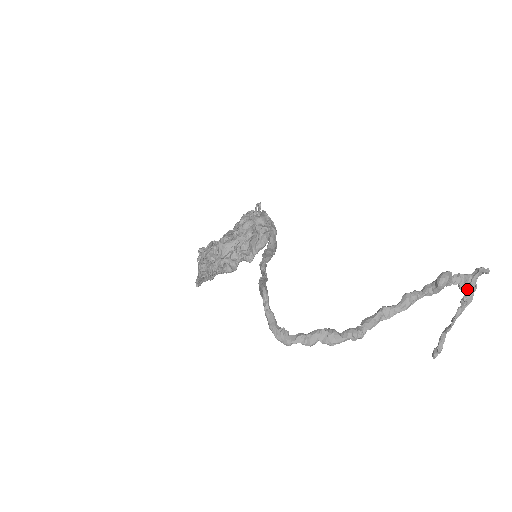
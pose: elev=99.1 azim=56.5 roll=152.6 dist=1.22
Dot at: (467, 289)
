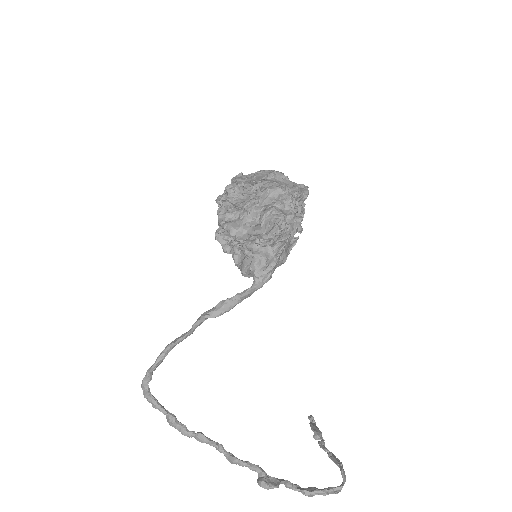
Dot at: occluded
